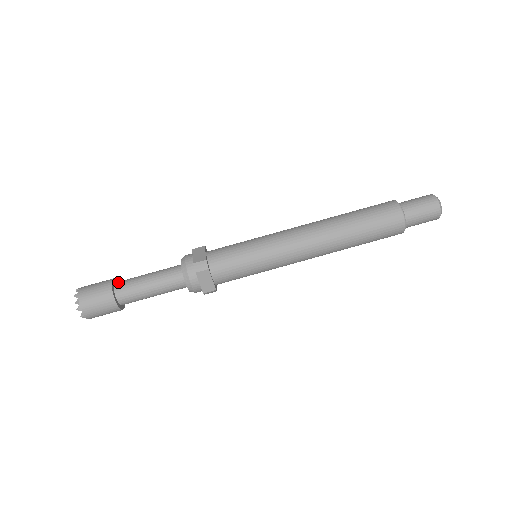
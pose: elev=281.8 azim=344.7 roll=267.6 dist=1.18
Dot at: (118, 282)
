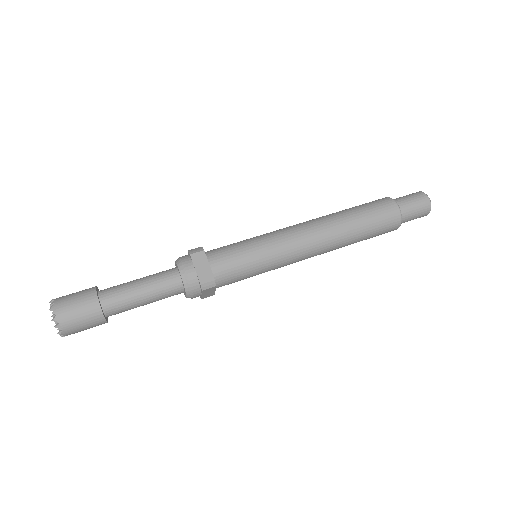
Dot at: (103, 296)
